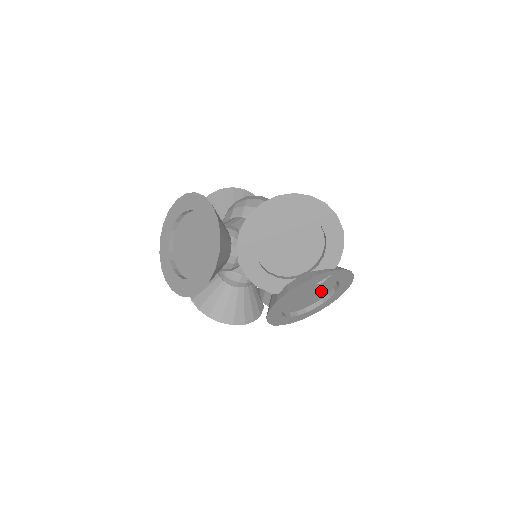
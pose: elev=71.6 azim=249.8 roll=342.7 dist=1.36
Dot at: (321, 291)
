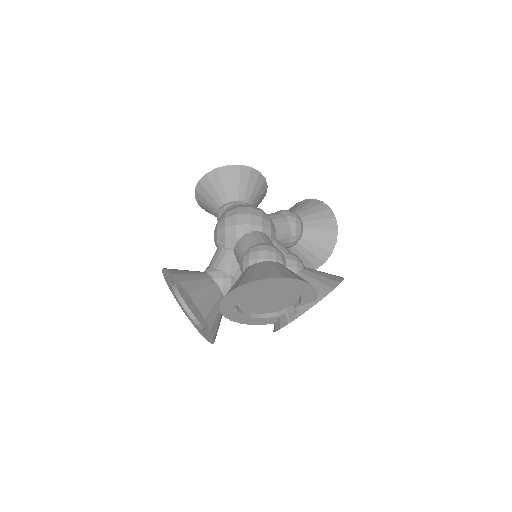
Dot at: occluded
